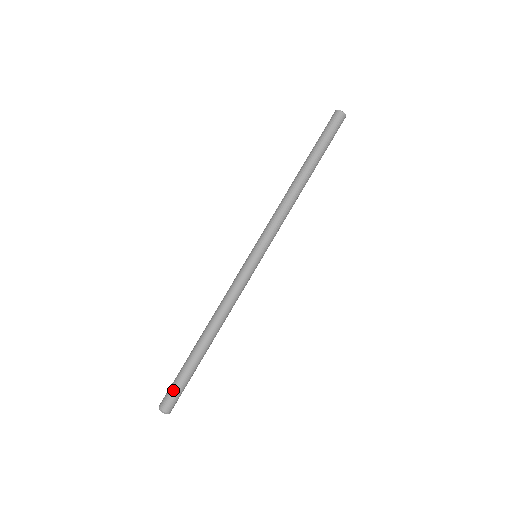
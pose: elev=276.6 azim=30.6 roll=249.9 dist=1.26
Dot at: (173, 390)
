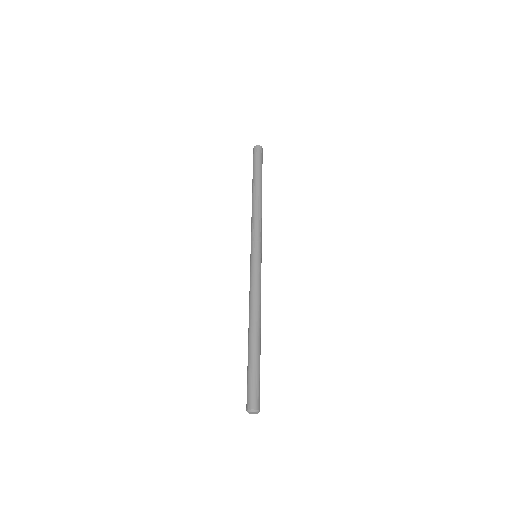
Dot at: (248, 387)
